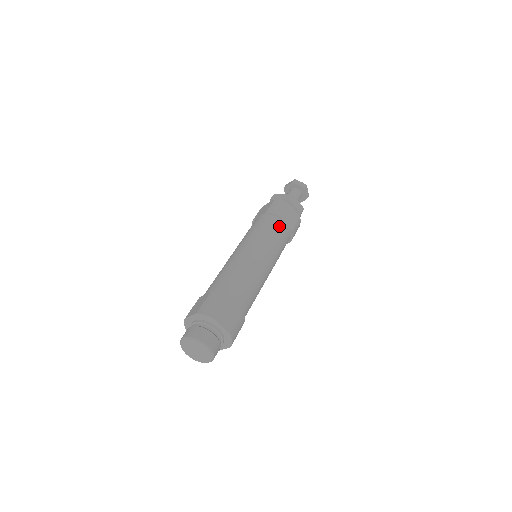
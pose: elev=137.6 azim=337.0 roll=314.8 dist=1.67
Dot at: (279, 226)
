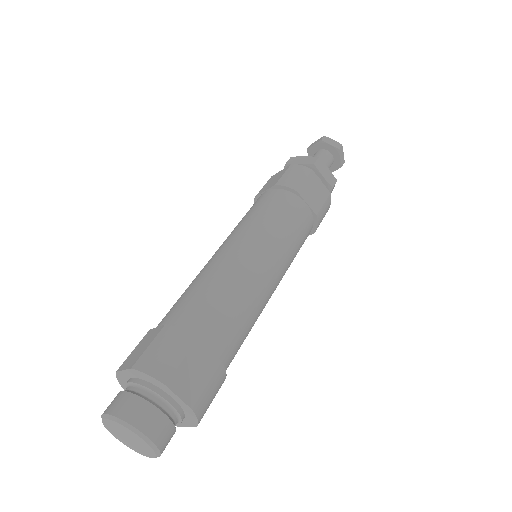
Dot at: (296, 208)
